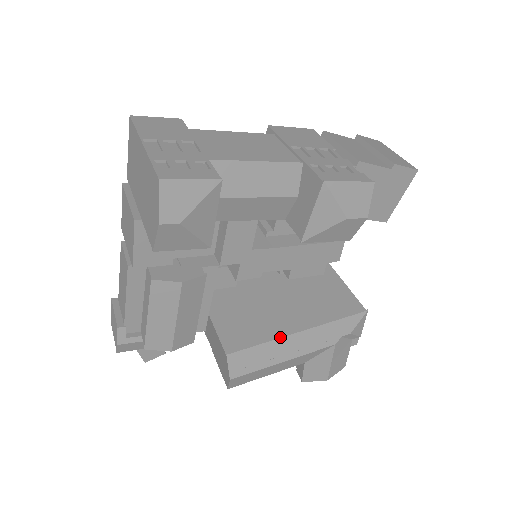
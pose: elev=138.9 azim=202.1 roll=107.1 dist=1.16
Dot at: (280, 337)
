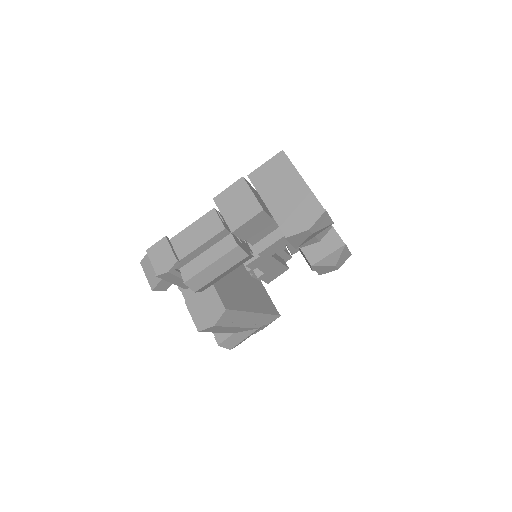
Dot at: (248, 311)
